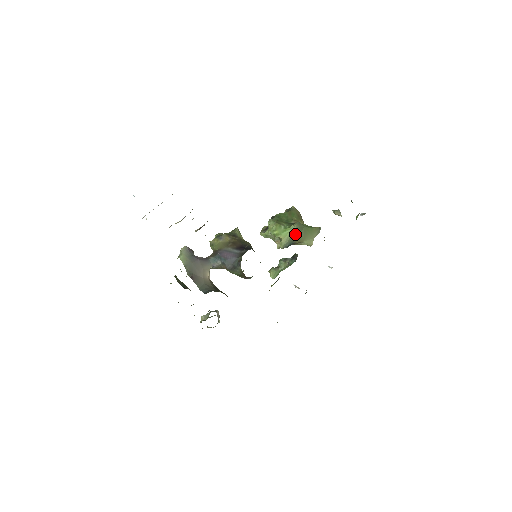
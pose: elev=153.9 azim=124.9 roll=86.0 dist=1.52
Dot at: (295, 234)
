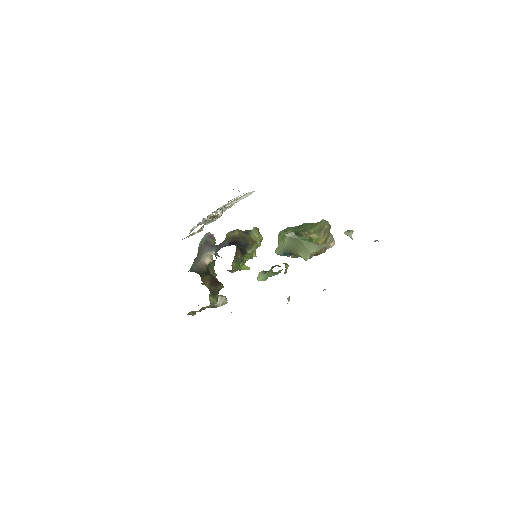
Dot at: (288, 243)
